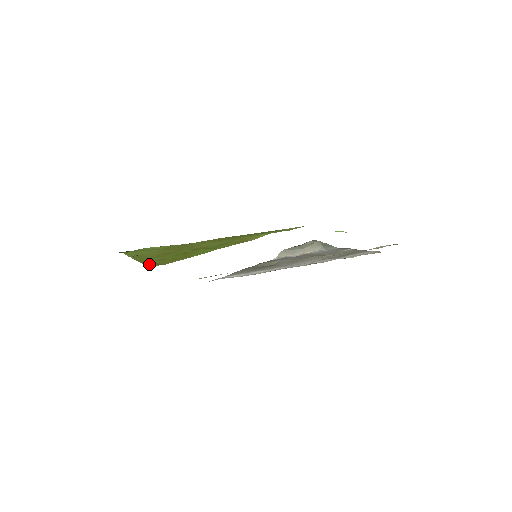
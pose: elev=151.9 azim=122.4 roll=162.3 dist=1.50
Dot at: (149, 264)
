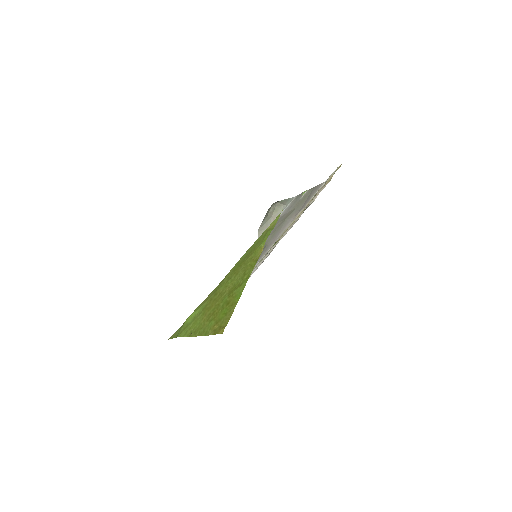
Dot at: (215, 332)
